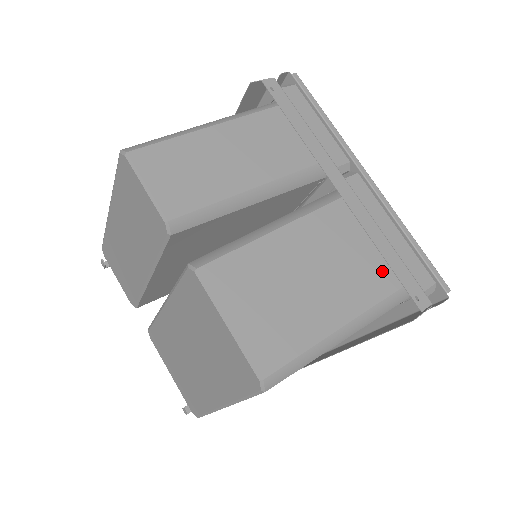
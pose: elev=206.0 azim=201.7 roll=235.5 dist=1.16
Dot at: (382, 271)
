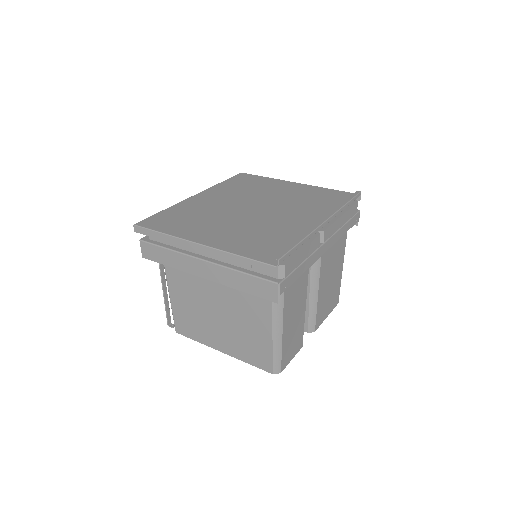
Dot at: occluded
